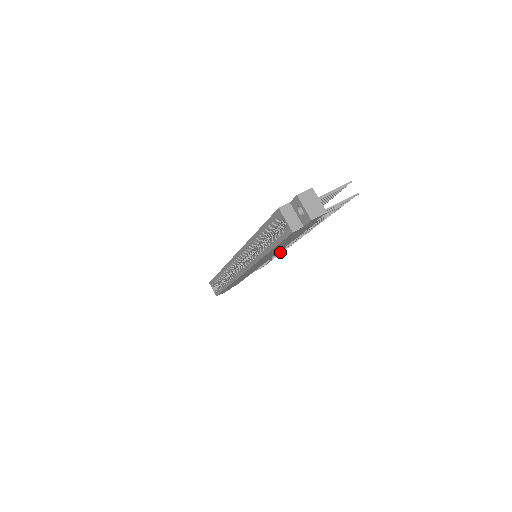
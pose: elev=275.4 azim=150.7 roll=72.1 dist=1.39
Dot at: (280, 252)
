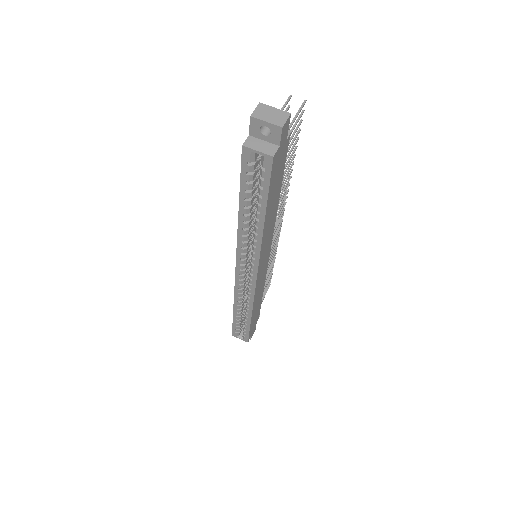
Dot at: (275, 247)
